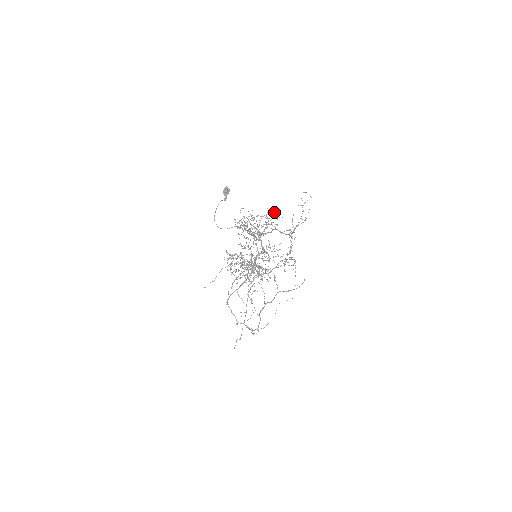
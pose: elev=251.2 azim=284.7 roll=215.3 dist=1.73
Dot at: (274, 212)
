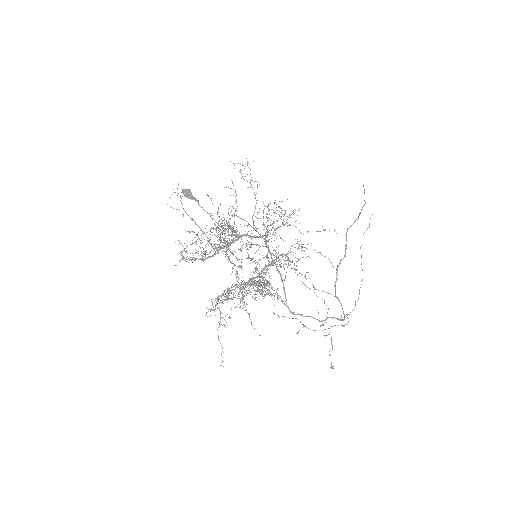
Dot at: occluded
